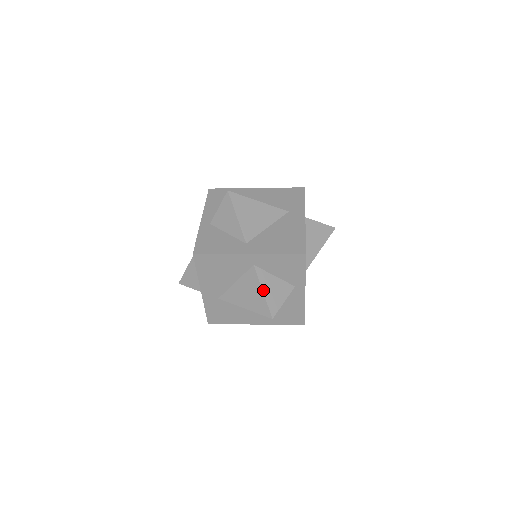
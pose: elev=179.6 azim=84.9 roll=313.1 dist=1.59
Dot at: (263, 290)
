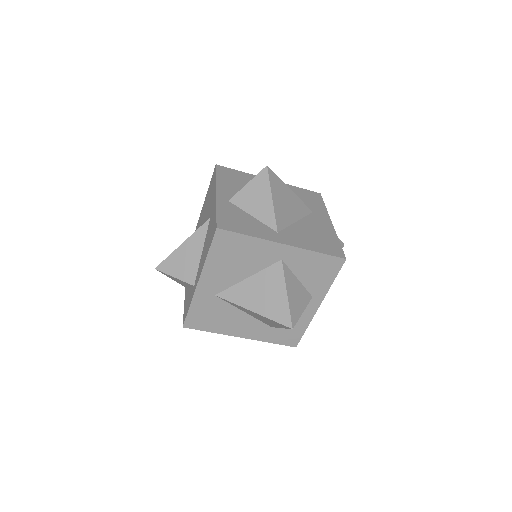
Dot at: (287, 292)
